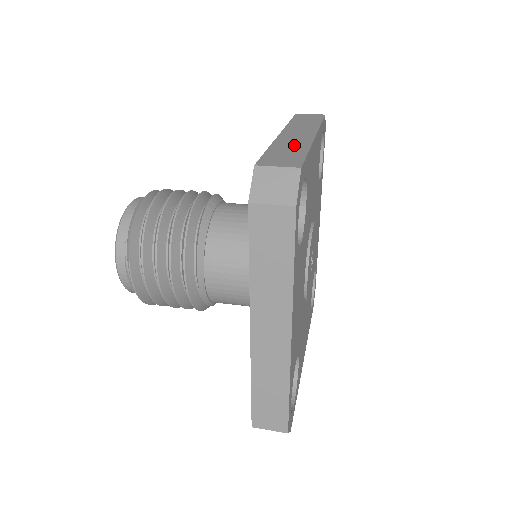
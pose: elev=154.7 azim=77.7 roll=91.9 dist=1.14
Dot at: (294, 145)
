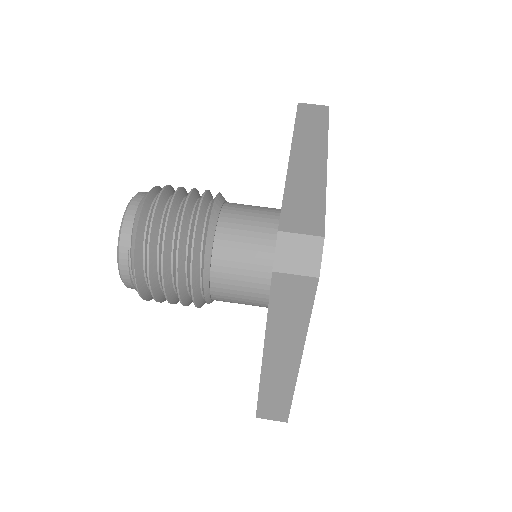
Dot at: (309, 183)
